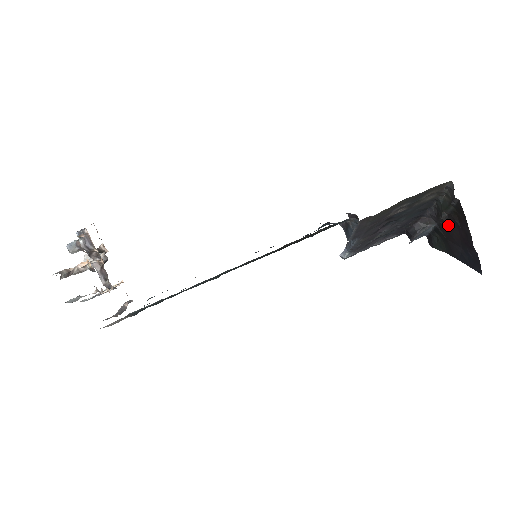
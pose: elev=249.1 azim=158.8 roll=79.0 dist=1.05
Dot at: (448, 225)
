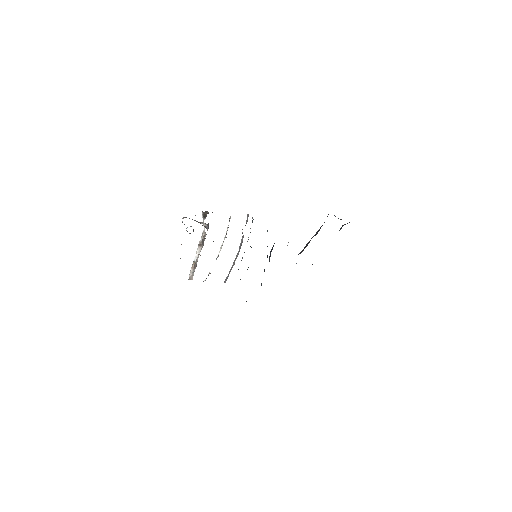
Dot at: occluded
